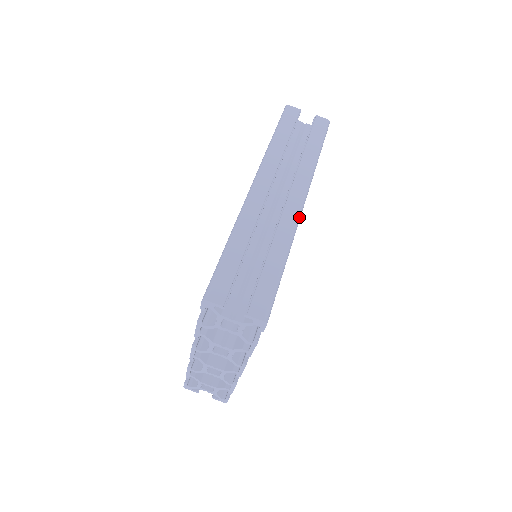
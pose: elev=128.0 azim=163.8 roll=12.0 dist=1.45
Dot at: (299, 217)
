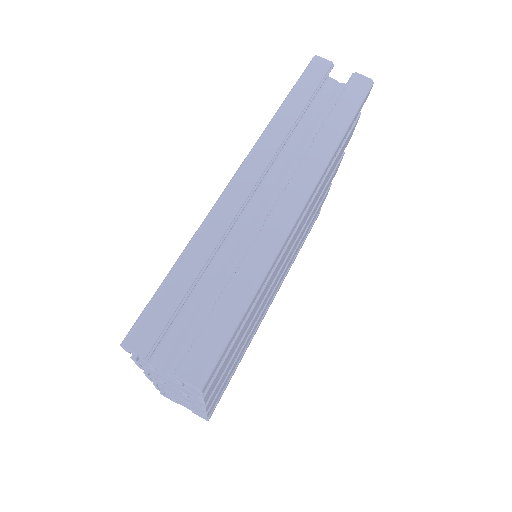
Dot at: (290, 229)
